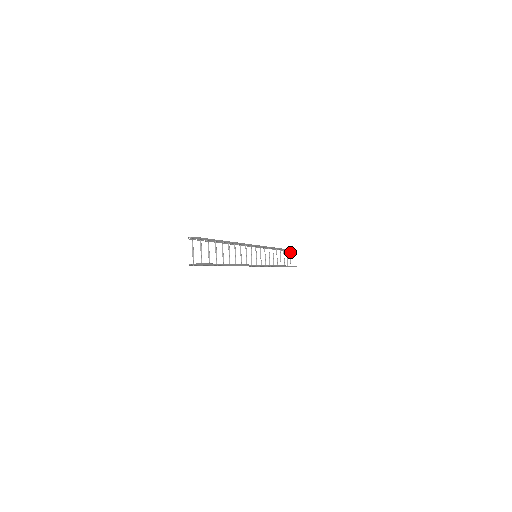
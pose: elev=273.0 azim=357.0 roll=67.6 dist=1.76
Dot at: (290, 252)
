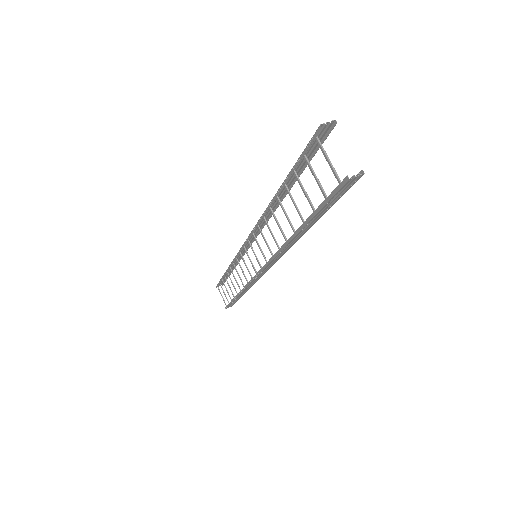
Dot at: occluded
